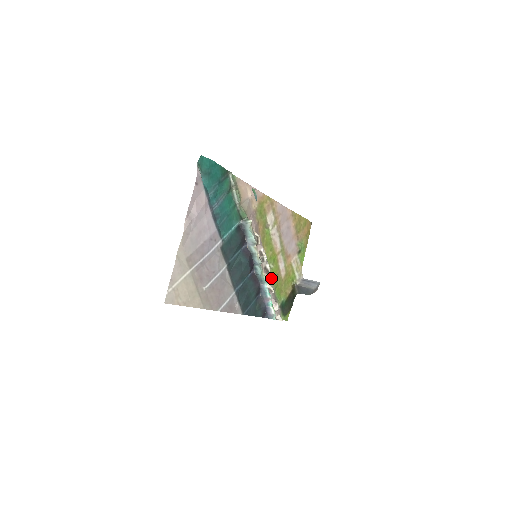
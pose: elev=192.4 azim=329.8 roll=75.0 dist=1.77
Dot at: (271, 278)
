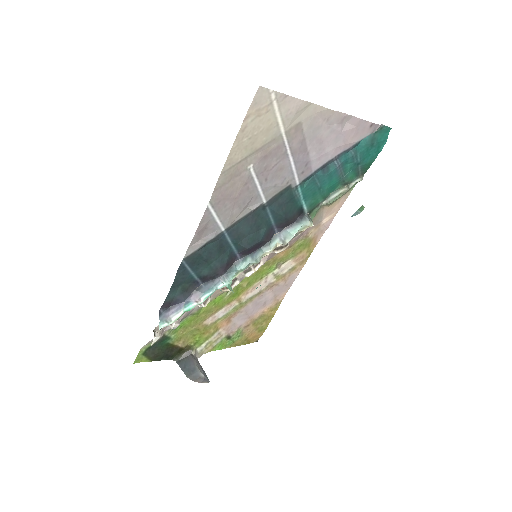
Dot at: (213, 299)
